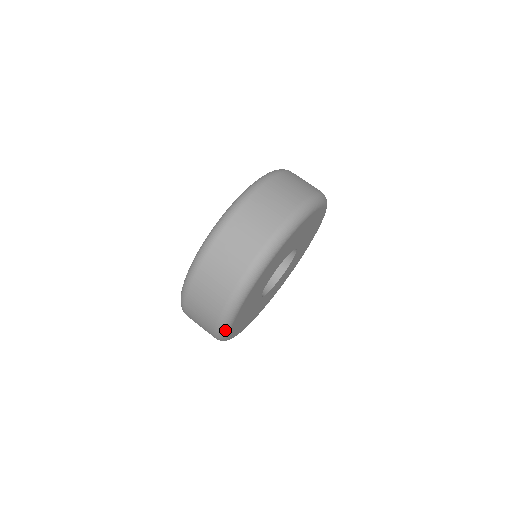
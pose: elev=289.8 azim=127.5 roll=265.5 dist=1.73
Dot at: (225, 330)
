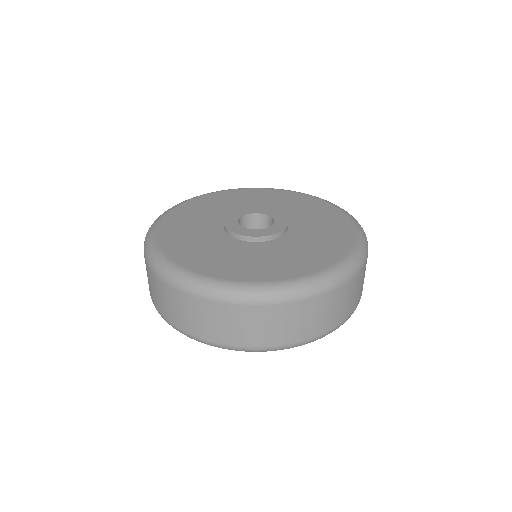
Dot at: occluded
